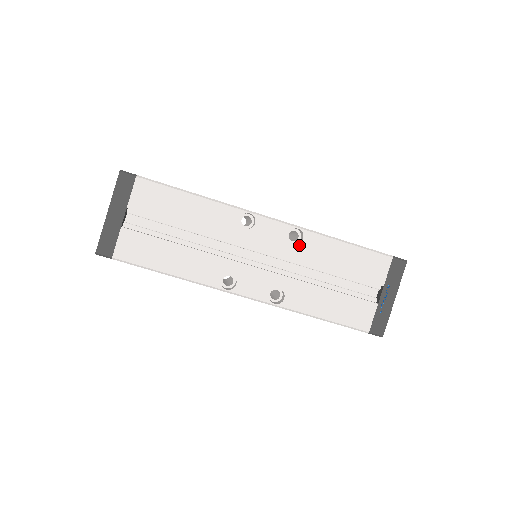
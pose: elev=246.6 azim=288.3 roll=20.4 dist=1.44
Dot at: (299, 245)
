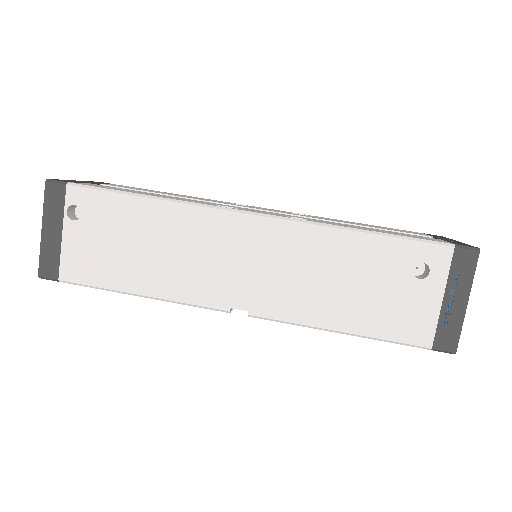
Dot at: occluded
